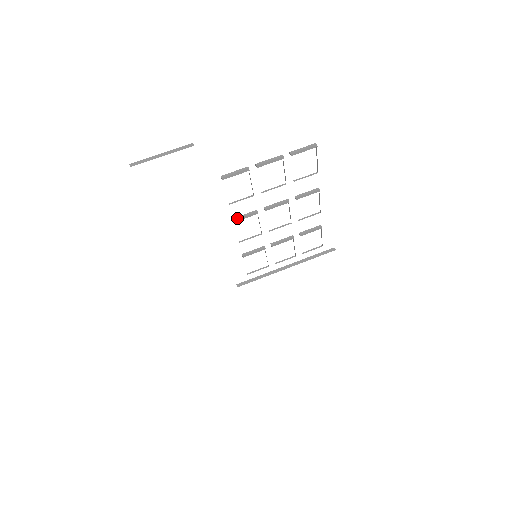
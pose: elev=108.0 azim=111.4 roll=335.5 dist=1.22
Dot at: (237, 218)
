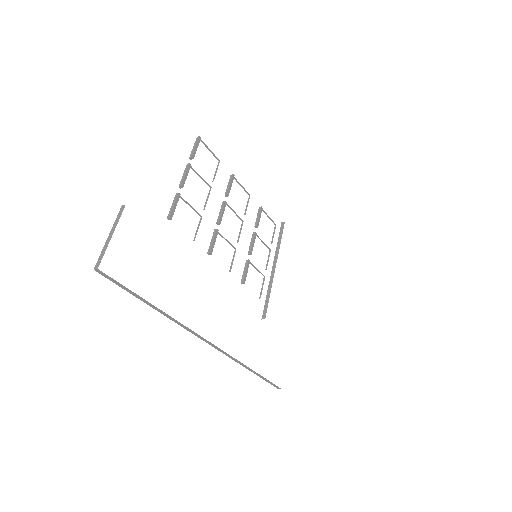
Dot at: (210, 249)
